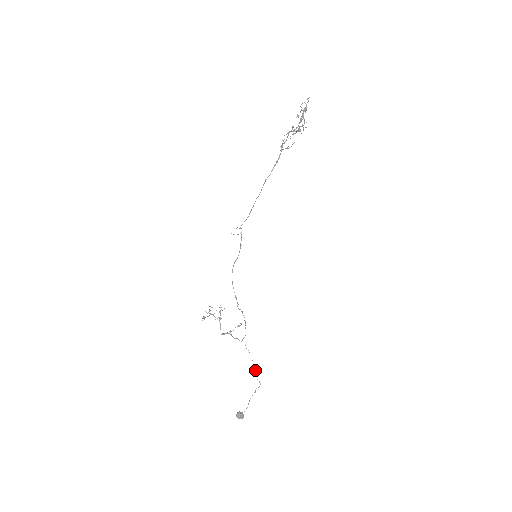
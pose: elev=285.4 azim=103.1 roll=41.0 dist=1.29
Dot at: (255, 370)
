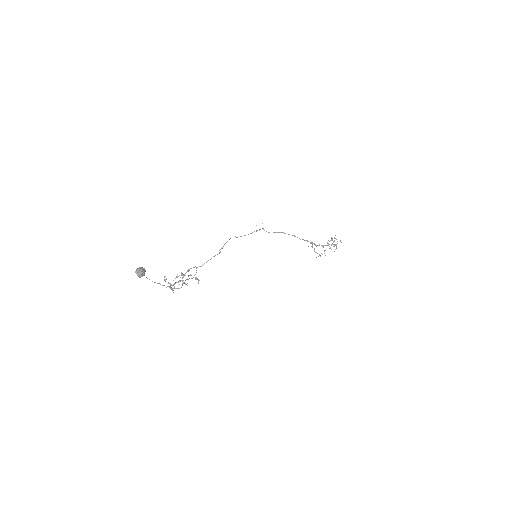
Dot at: occluded
